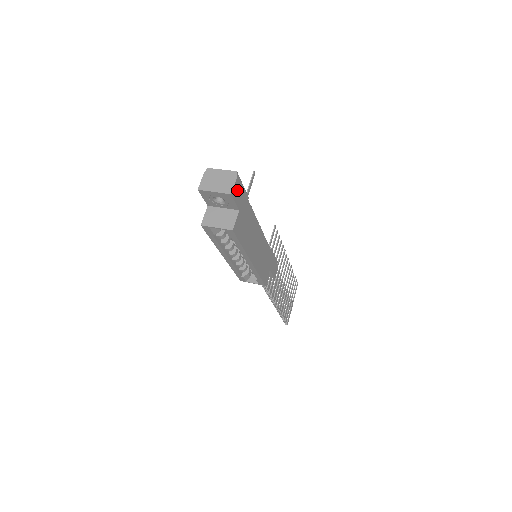
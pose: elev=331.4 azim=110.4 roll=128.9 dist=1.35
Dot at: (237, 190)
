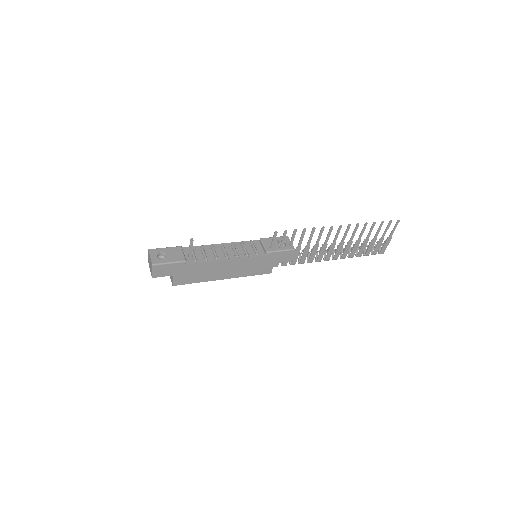
Dot at: (160, 271)
